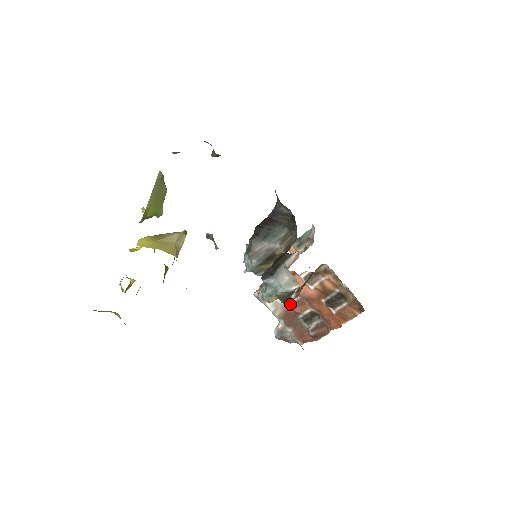
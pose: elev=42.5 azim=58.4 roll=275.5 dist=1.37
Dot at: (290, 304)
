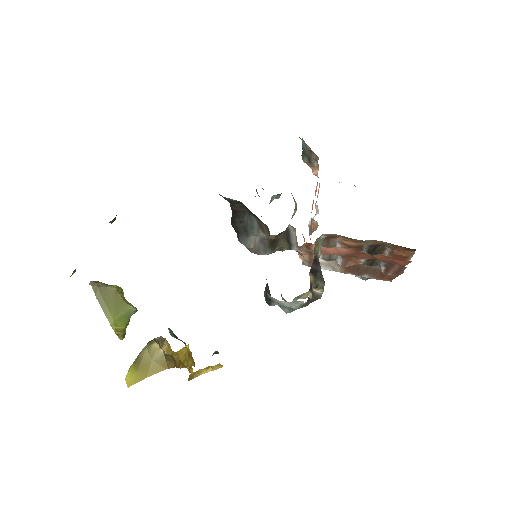
Dot at: (338, 263)
